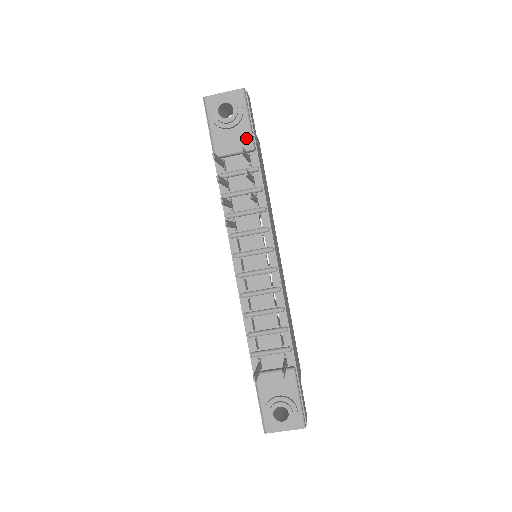
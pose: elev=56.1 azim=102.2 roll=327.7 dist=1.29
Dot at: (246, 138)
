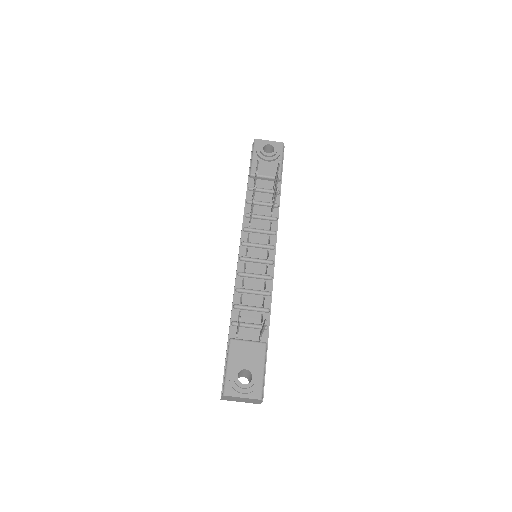
Dot at: occluded
